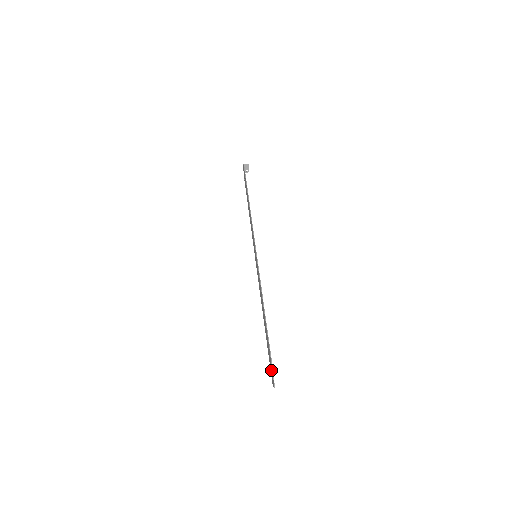
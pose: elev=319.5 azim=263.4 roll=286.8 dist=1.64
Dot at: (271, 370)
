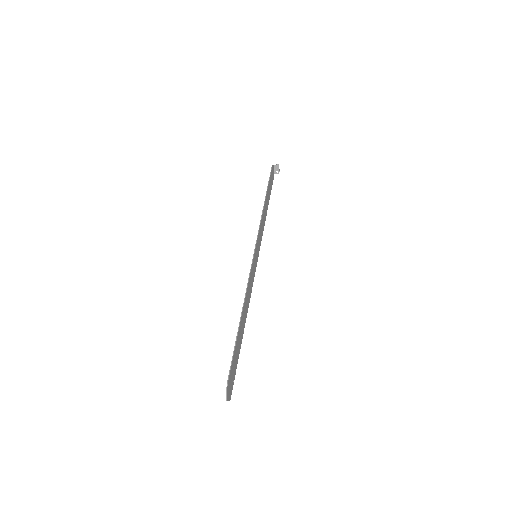
Dot at: (230, 380)
